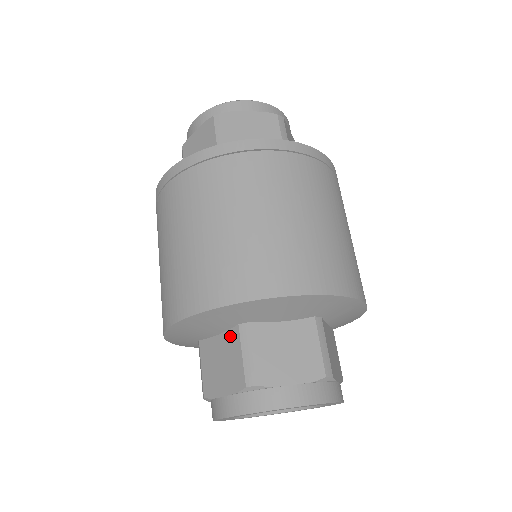
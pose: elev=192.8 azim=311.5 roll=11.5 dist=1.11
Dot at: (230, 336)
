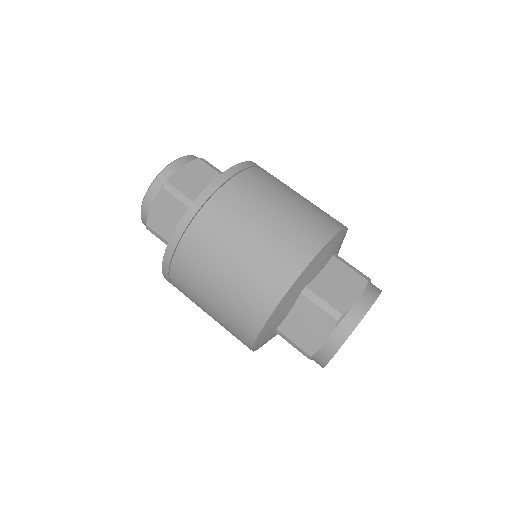
Dot at: (300, 304)
